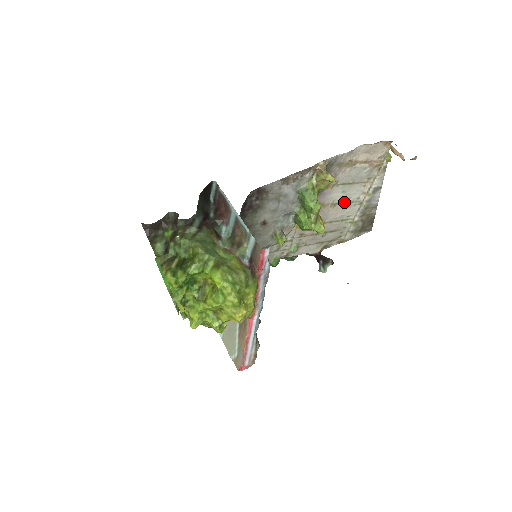
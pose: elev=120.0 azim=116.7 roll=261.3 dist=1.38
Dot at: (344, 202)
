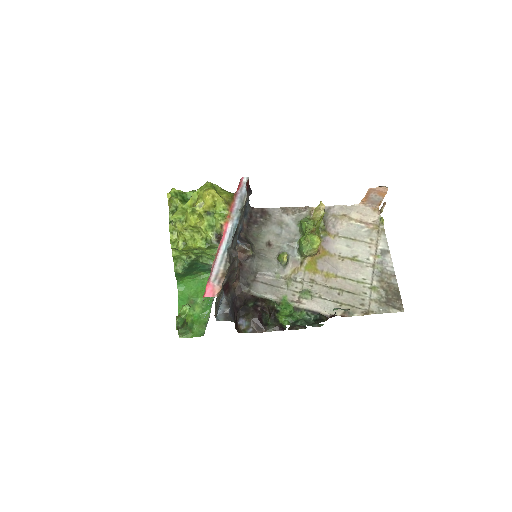
Dot at: (353, 259)
